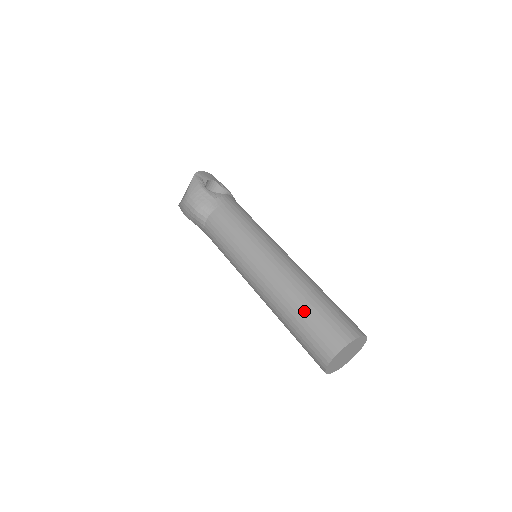
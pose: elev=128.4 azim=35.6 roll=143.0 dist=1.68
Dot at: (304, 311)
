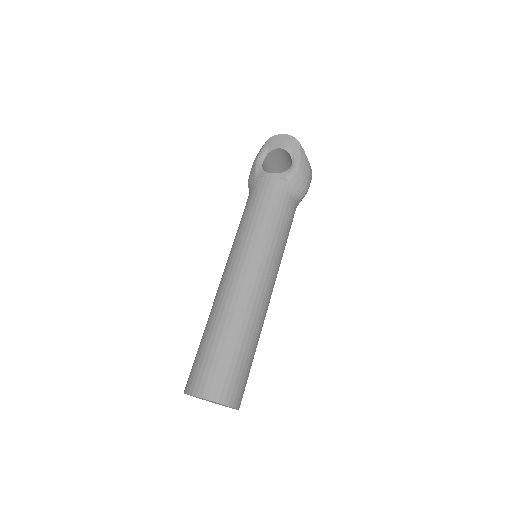
Dot at: (201, 339)
